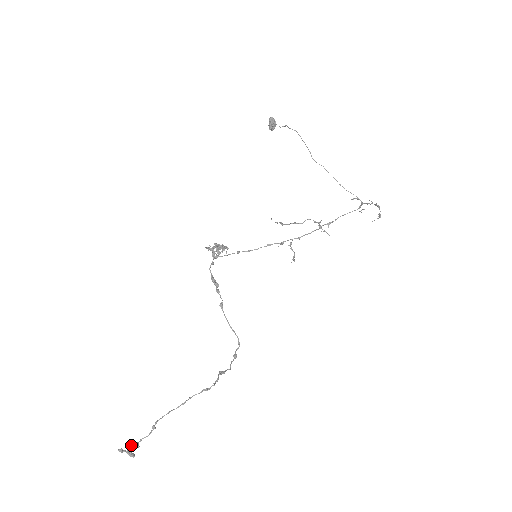
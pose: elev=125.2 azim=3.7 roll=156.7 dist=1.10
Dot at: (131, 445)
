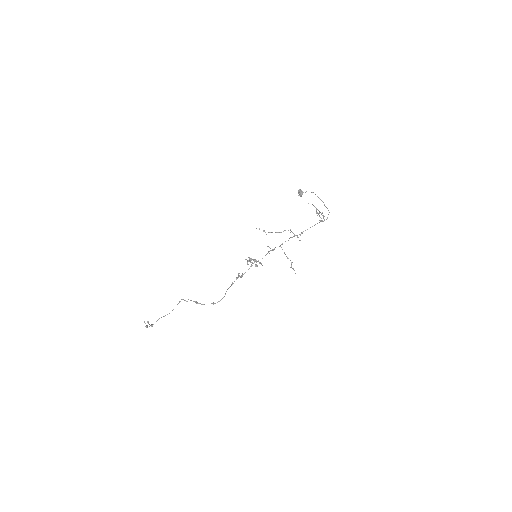
Dot at: occluded
